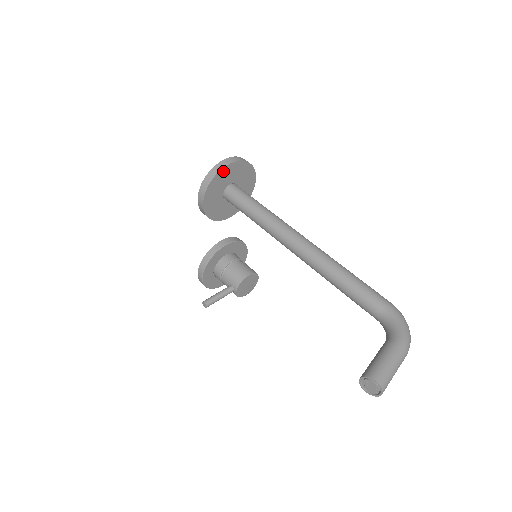
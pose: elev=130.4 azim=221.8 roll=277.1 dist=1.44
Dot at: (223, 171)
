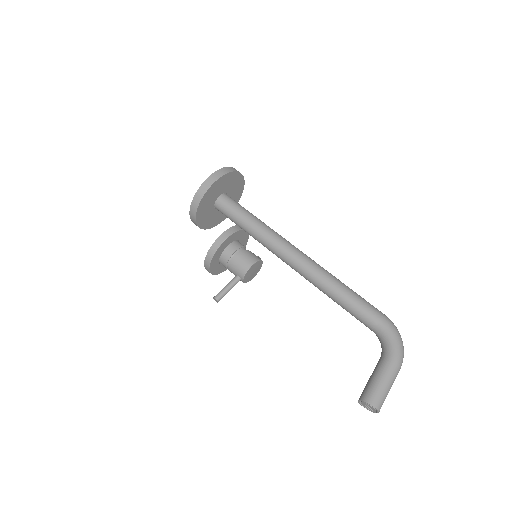
Dot at: (209, 190)
